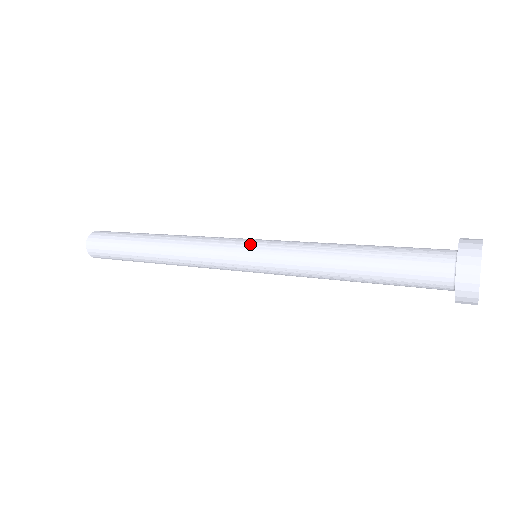
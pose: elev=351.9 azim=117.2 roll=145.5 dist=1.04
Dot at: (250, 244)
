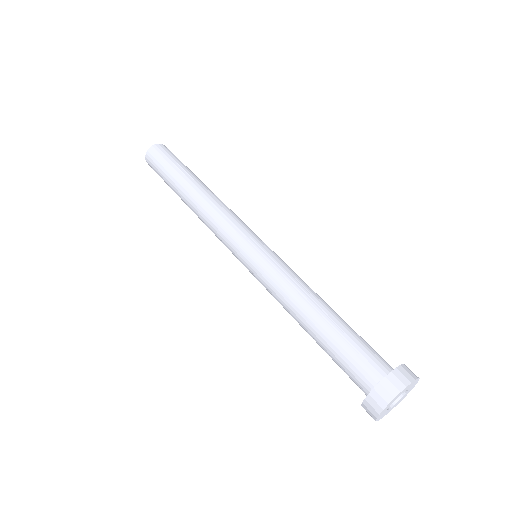
Dot at: (253, 247)
